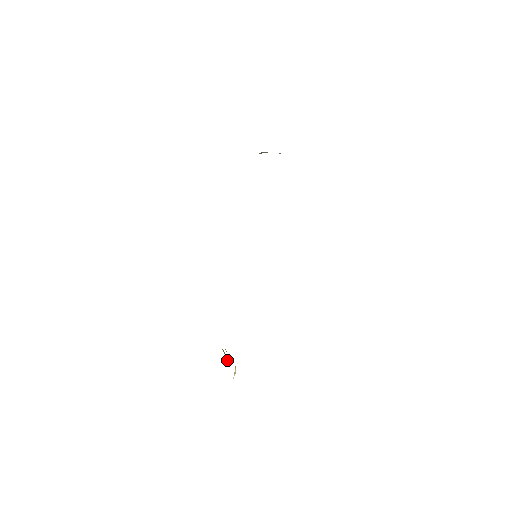
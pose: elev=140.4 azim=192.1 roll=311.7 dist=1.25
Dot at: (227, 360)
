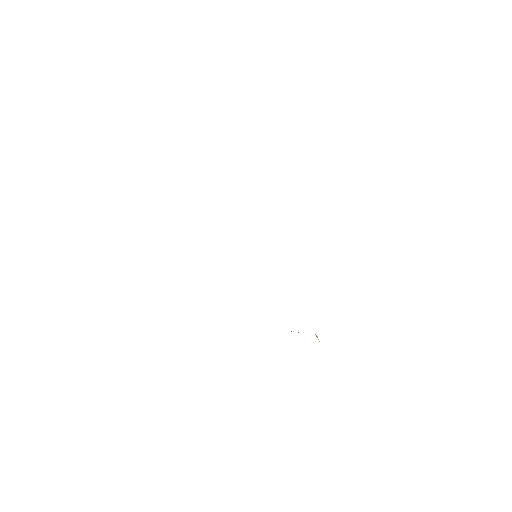
Dot at: occluded
